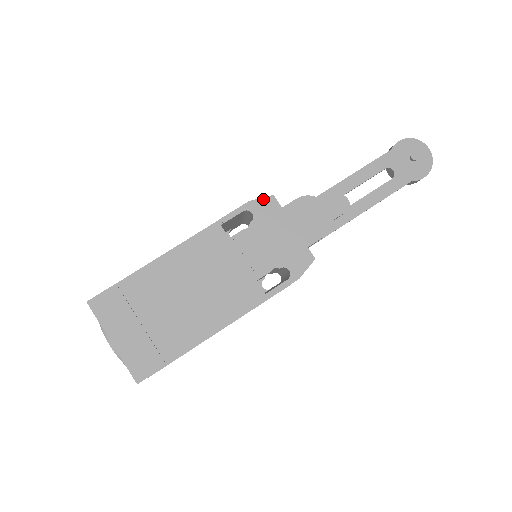
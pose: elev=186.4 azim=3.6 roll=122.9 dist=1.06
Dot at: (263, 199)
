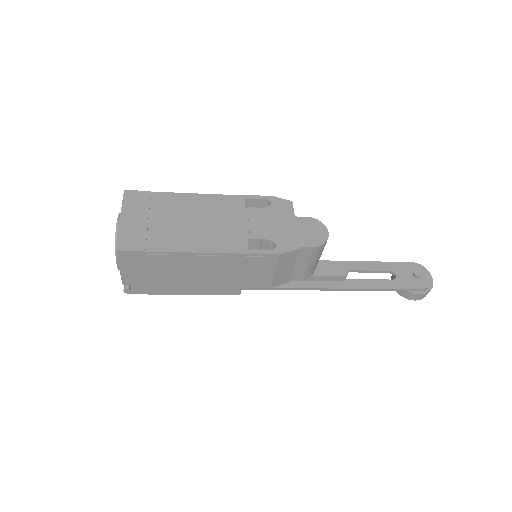
Dot at: (283, 200)
